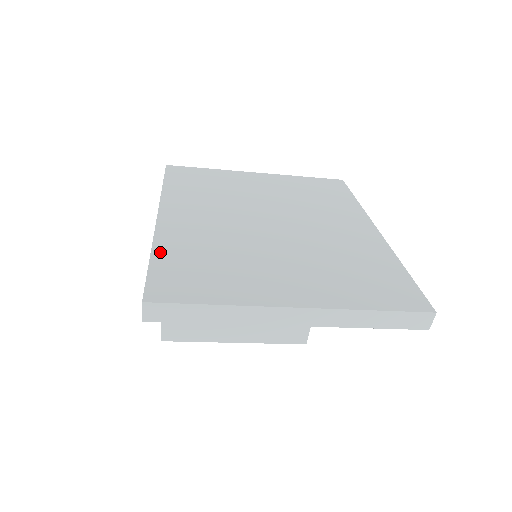
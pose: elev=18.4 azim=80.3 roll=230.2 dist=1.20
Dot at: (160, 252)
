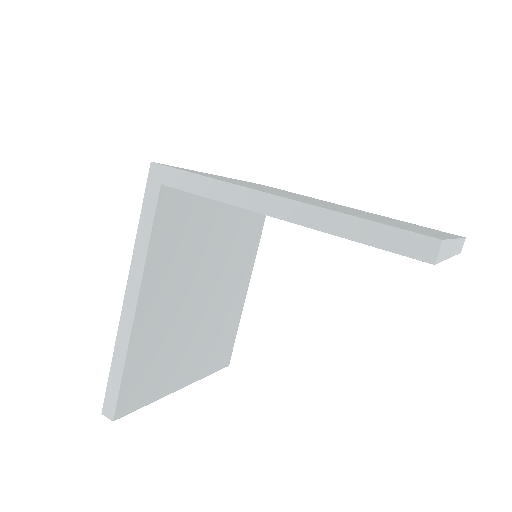
Dot at: (352, 215)
